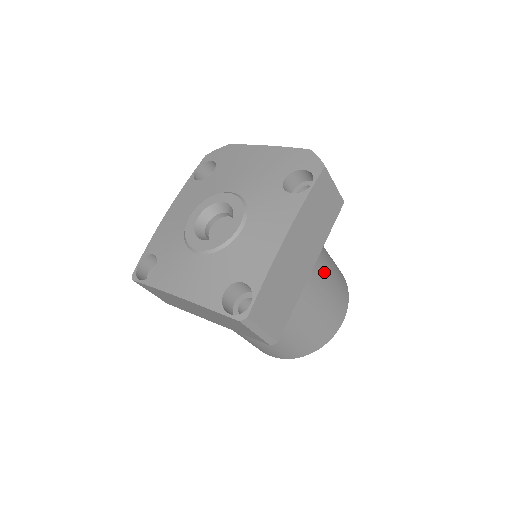
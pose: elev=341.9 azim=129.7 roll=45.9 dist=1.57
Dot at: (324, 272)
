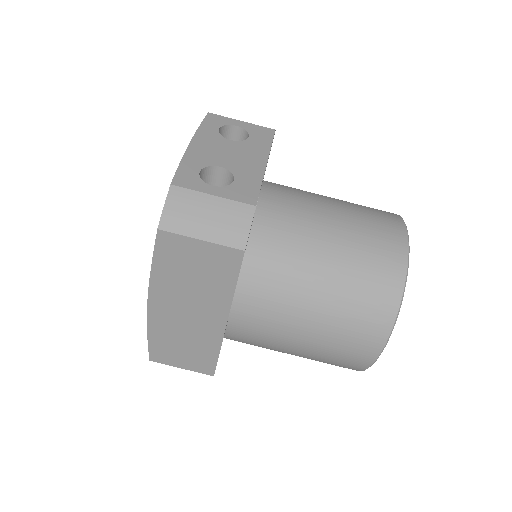
Dot at: (282, 315)
